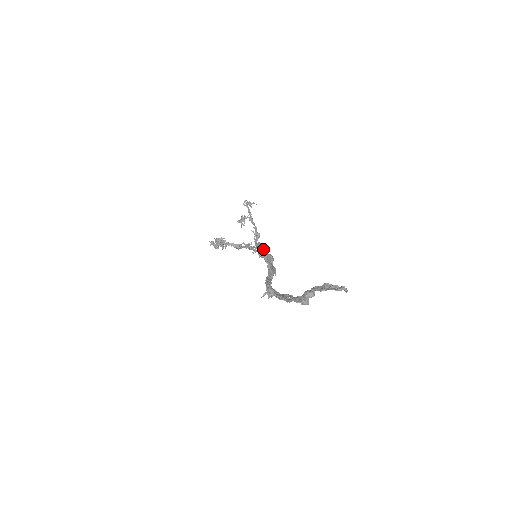
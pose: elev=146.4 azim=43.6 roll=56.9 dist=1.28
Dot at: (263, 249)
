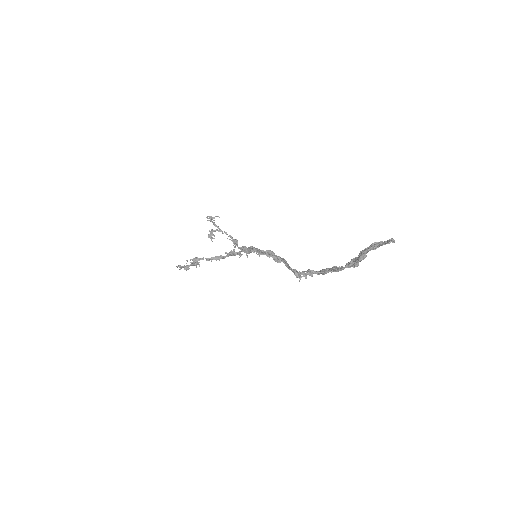
Dot at: (256, 249)
